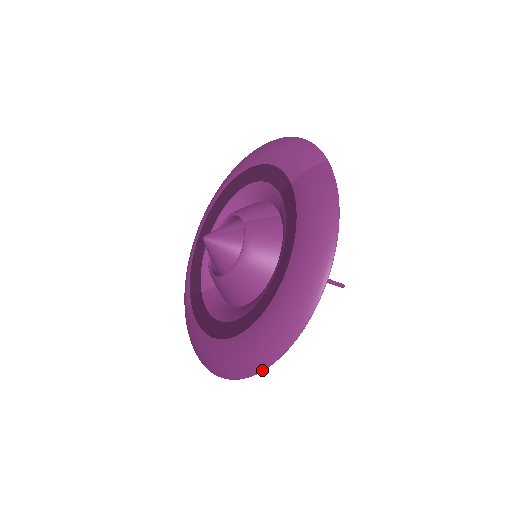
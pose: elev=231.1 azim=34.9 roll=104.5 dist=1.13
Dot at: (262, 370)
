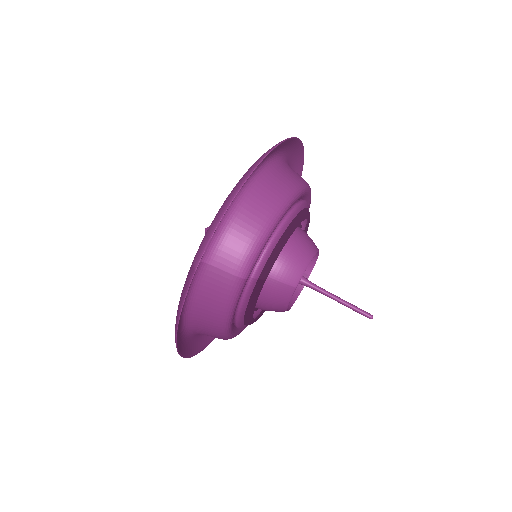
Dot at: (209, 343)
